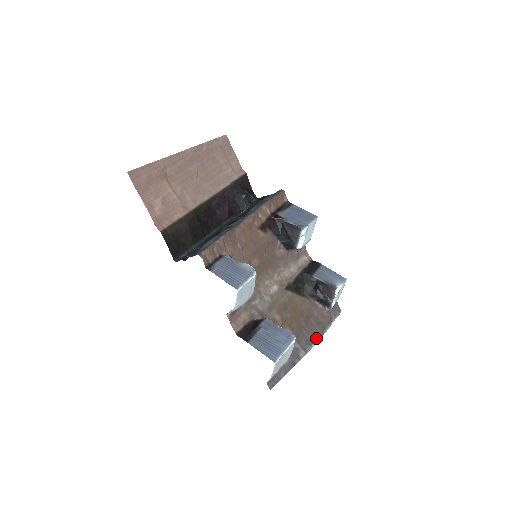
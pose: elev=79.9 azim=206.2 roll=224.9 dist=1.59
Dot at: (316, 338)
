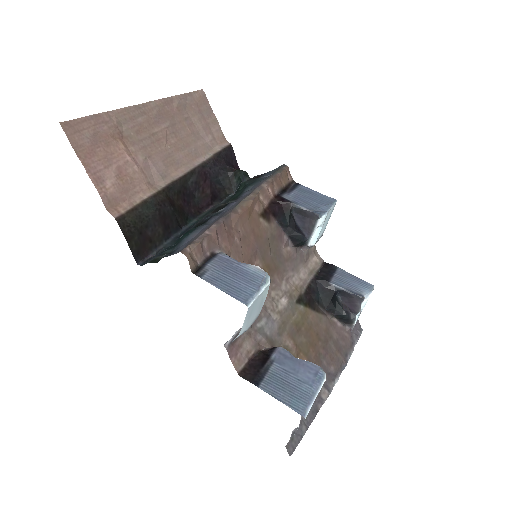
Dot at: (338, 370)
